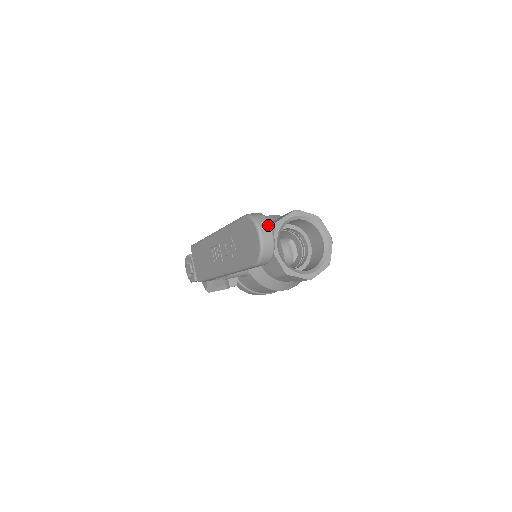
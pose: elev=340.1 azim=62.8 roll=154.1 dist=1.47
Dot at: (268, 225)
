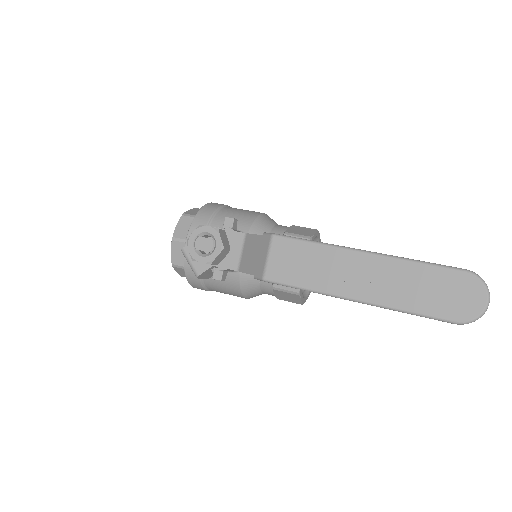
Dot at: occluded
